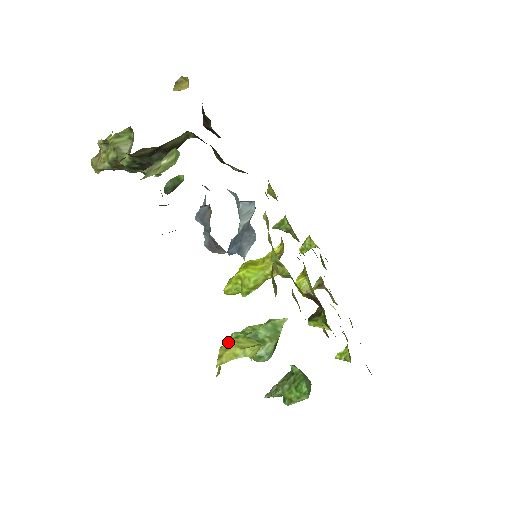
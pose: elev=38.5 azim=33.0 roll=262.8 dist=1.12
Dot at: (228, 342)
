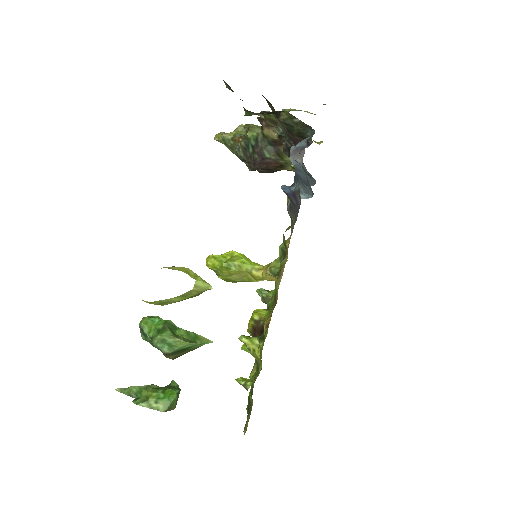
Dot at: occluded
